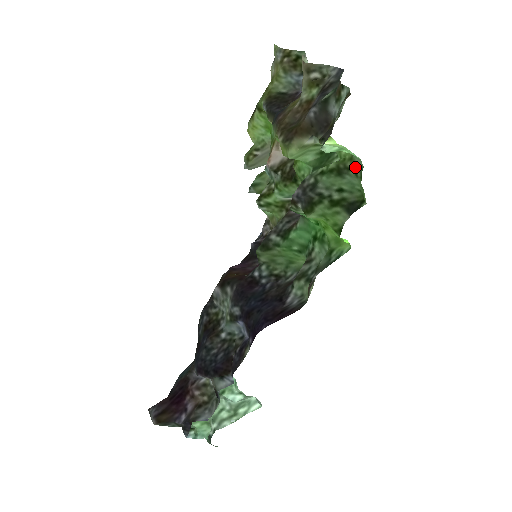
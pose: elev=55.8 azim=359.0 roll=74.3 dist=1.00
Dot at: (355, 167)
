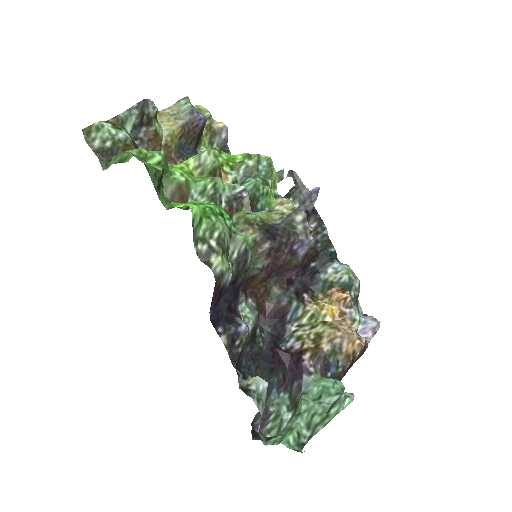
Dot at: (137, 156)
